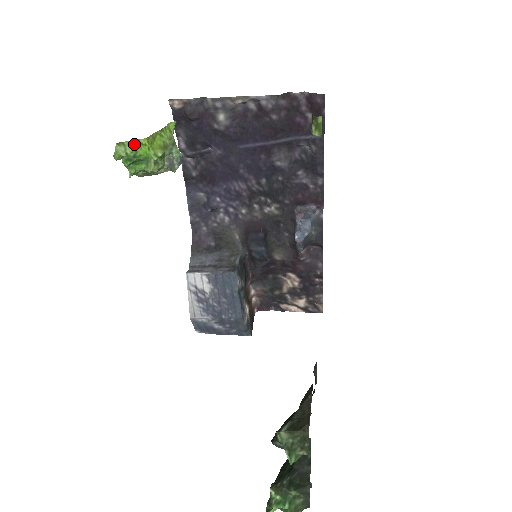
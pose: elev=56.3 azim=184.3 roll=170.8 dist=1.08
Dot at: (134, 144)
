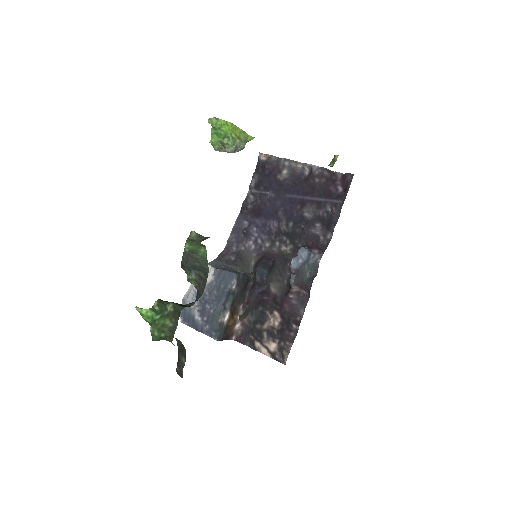
Dot at: (223, 122)
